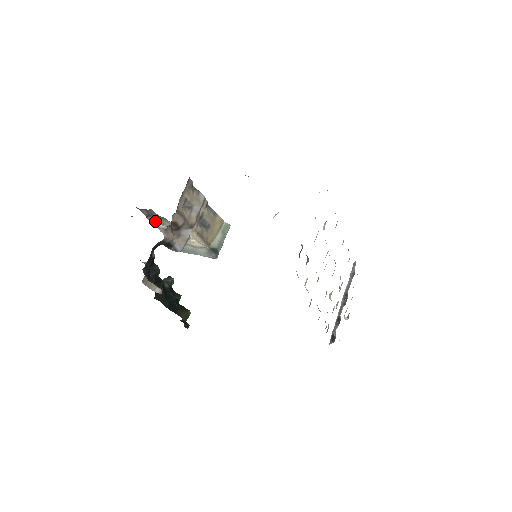
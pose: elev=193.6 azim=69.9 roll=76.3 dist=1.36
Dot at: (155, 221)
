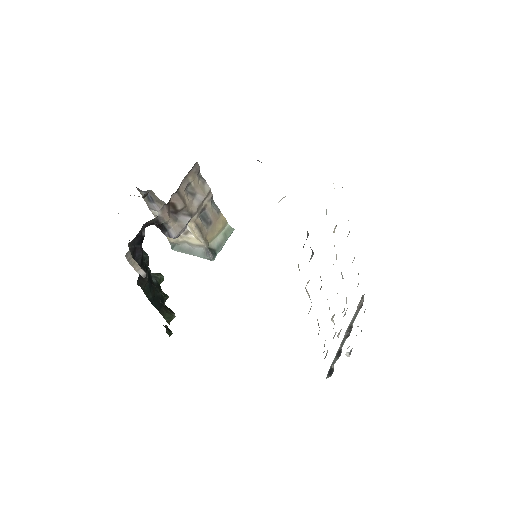
Dot at: (154, 207)
